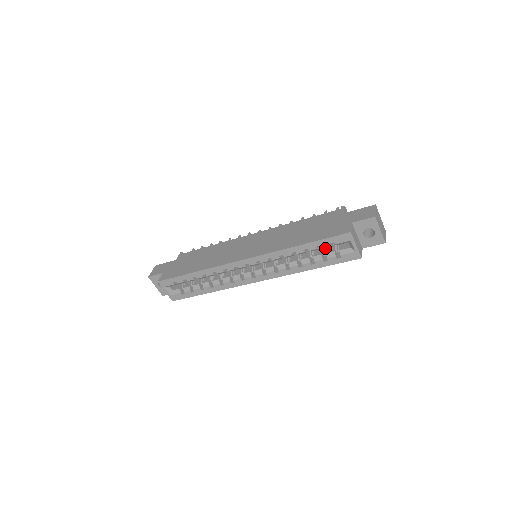
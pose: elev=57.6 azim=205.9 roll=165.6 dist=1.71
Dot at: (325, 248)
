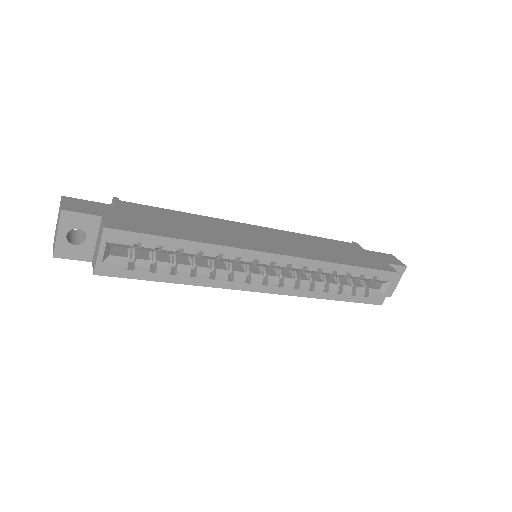
Dot at: (351, 280)
